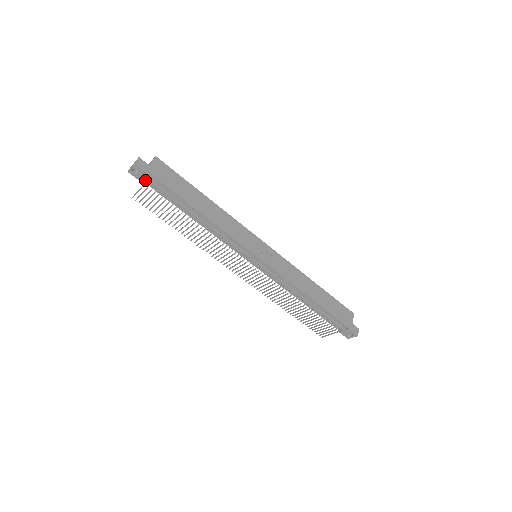
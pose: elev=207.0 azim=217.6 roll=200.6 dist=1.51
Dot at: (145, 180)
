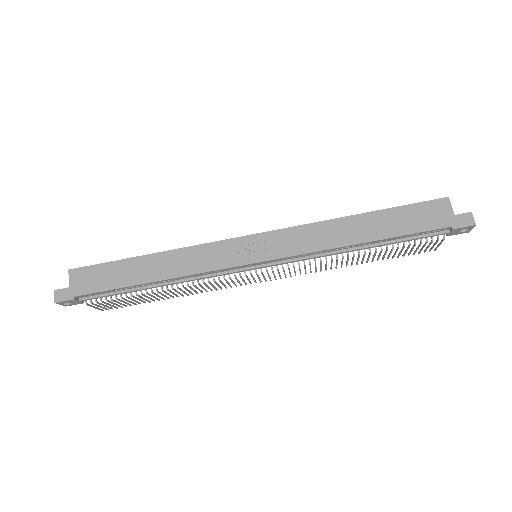
Dot at: occluded
